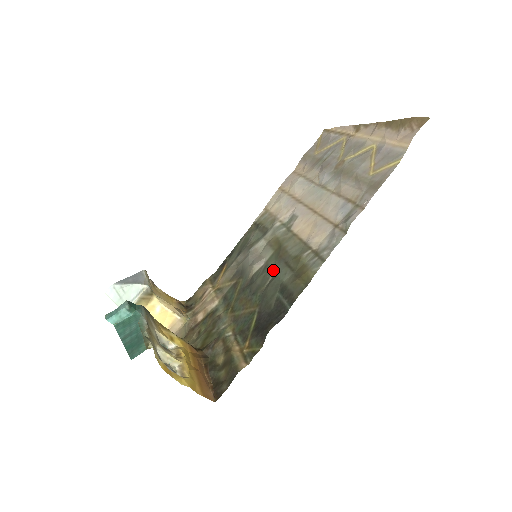
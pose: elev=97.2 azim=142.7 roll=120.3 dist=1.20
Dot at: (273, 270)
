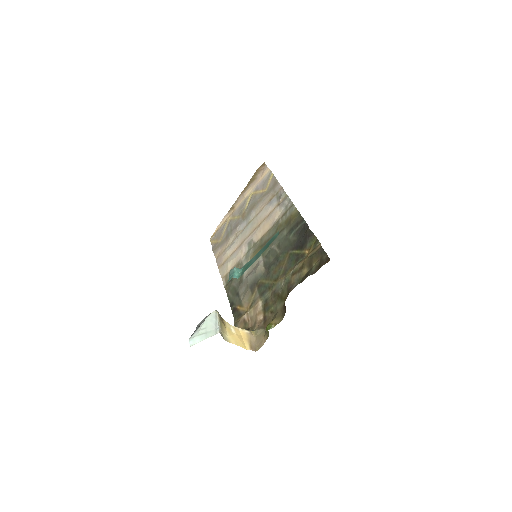
Dot at: (273, 248)
